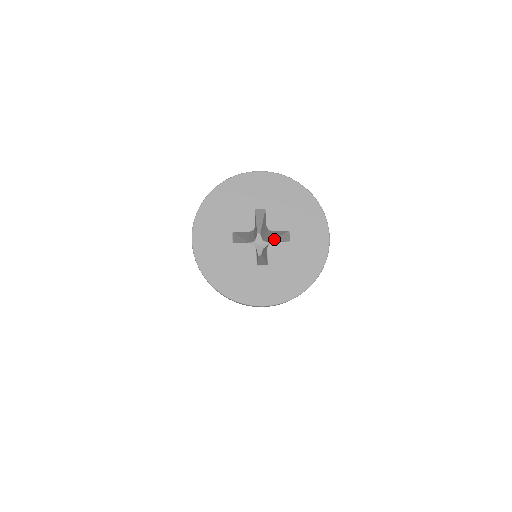
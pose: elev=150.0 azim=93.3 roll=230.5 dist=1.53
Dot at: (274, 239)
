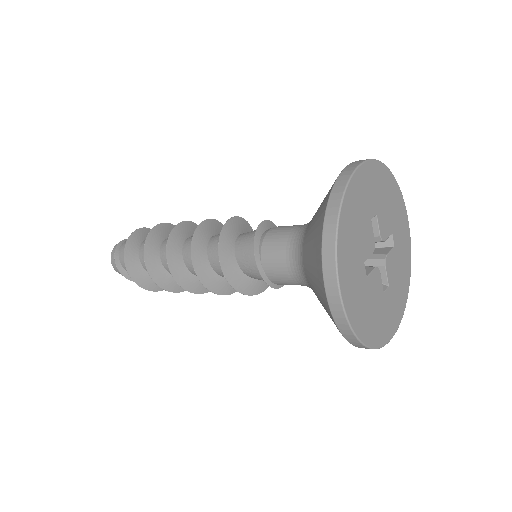
Dot at: occluded
